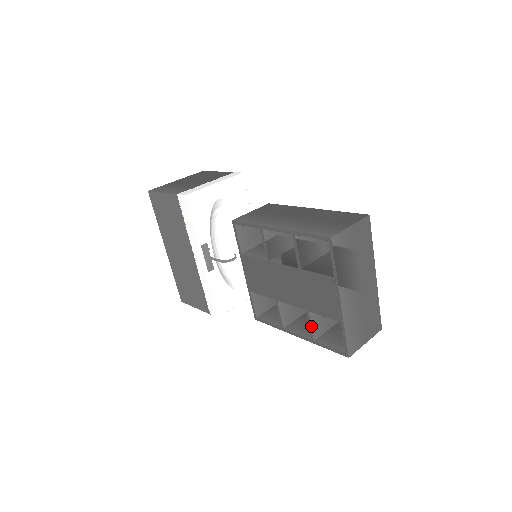
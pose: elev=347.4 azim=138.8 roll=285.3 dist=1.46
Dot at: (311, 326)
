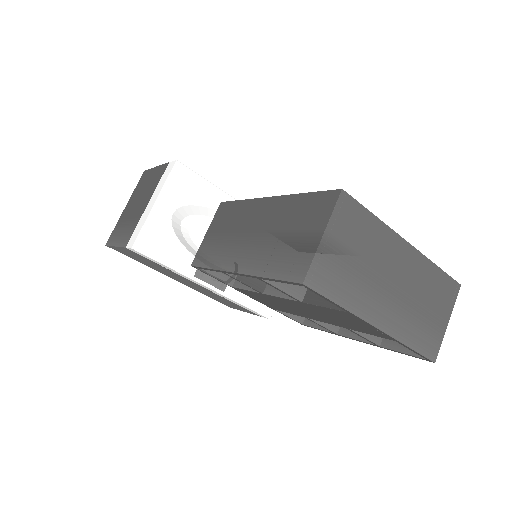
Dot at: (364, 338)
